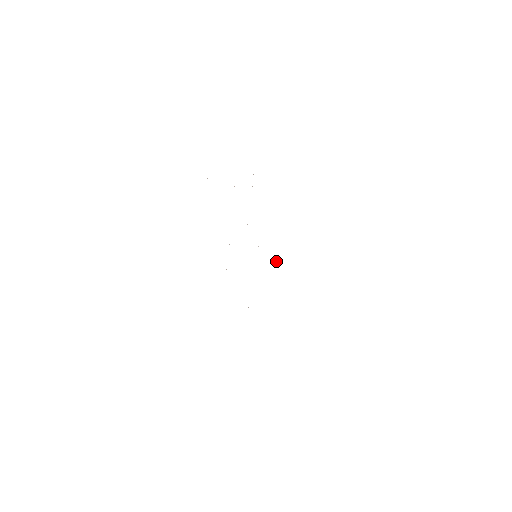
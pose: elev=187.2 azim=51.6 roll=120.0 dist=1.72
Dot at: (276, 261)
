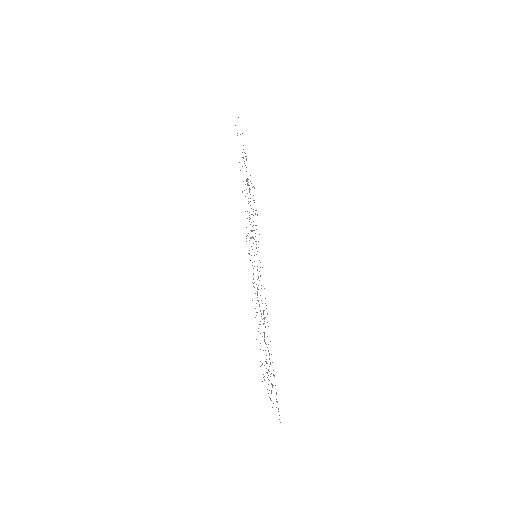
Dot at: occluded
